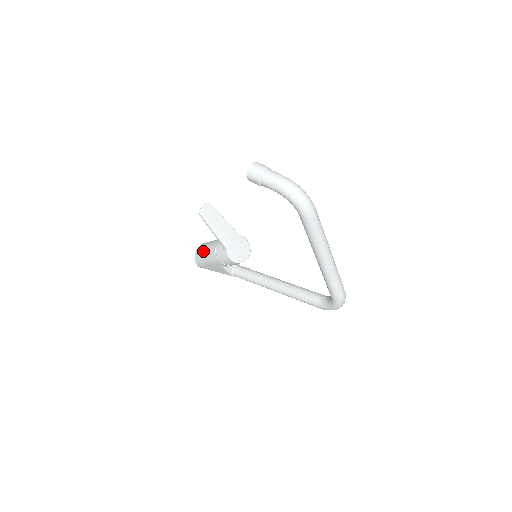
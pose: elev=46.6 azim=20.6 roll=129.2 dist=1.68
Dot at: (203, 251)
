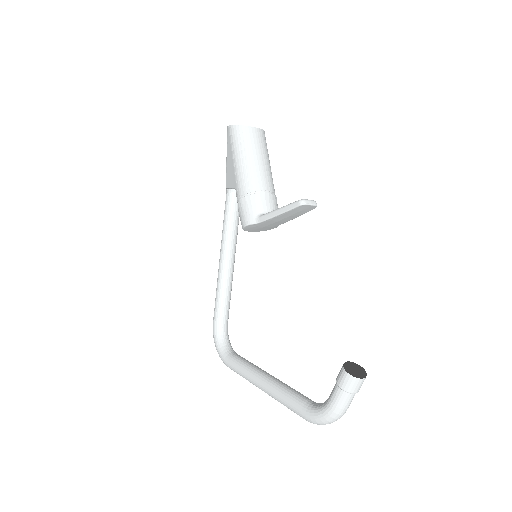
Dot at: (250, 152)
